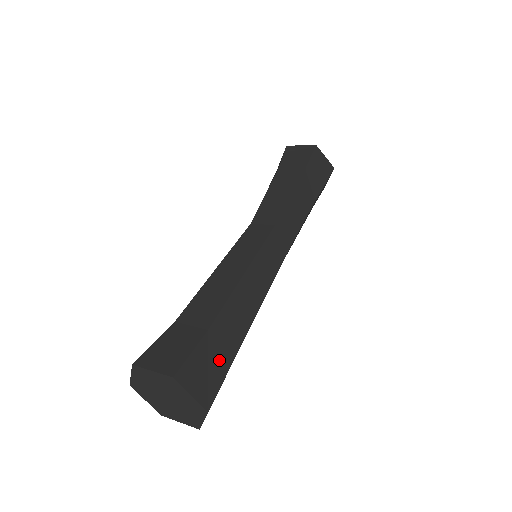
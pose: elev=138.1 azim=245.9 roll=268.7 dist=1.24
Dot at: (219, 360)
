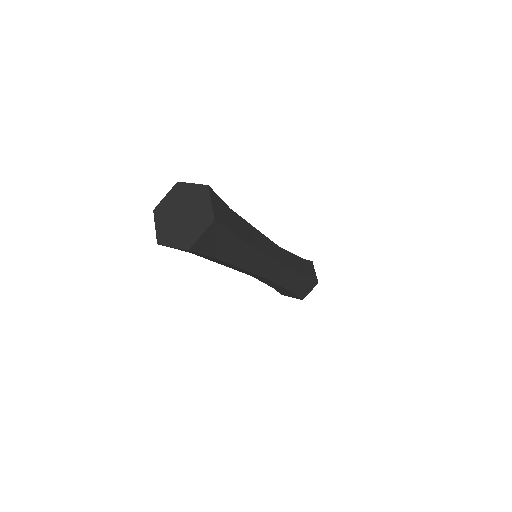
Dot at: (229, 222)
